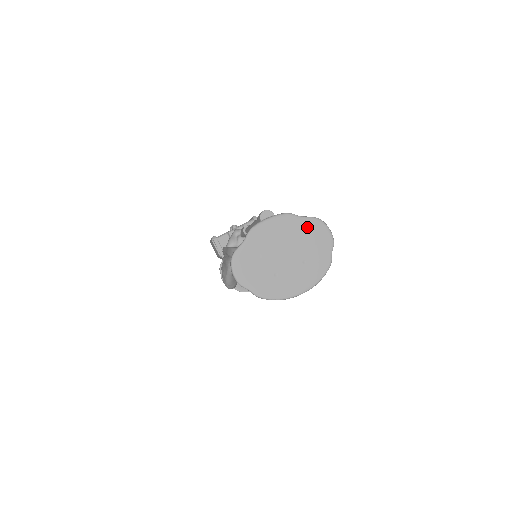
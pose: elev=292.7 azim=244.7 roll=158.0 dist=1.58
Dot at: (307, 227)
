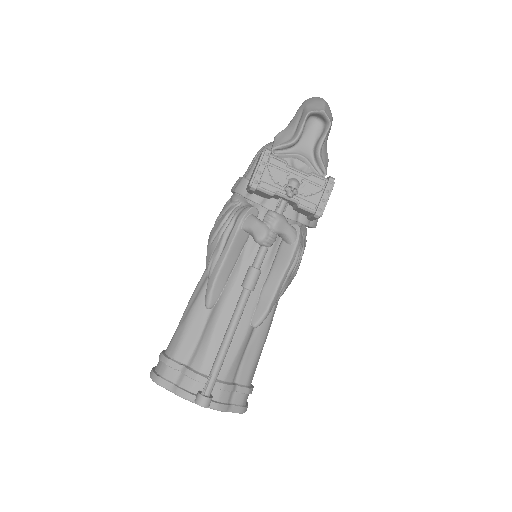
Dot at: occluded
